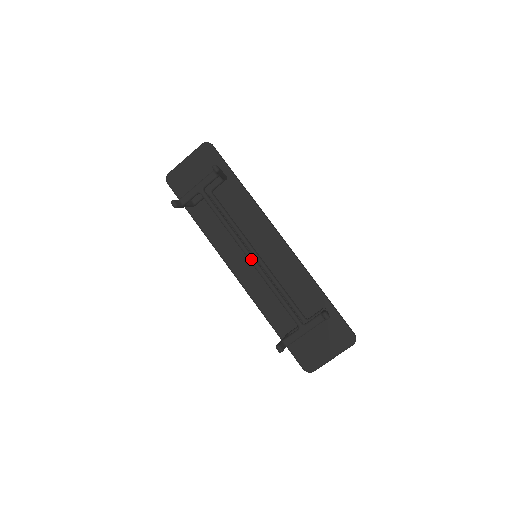
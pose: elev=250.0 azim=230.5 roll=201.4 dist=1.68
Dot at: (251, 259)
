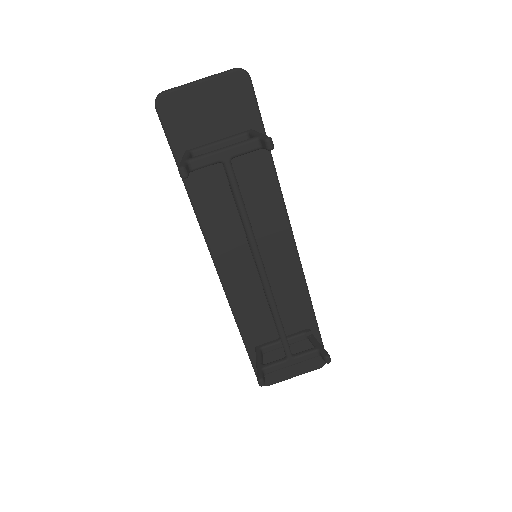
Dot at: (263, 274)
